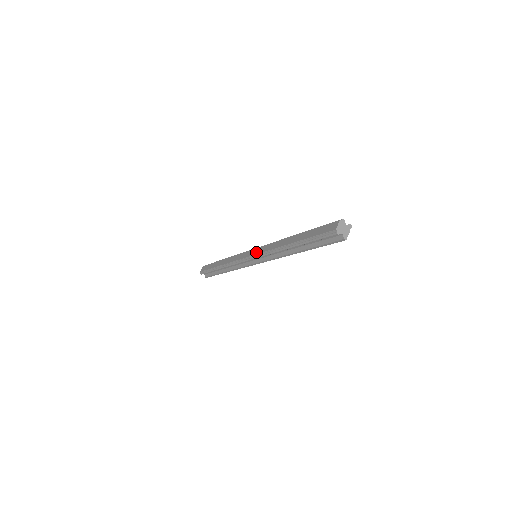
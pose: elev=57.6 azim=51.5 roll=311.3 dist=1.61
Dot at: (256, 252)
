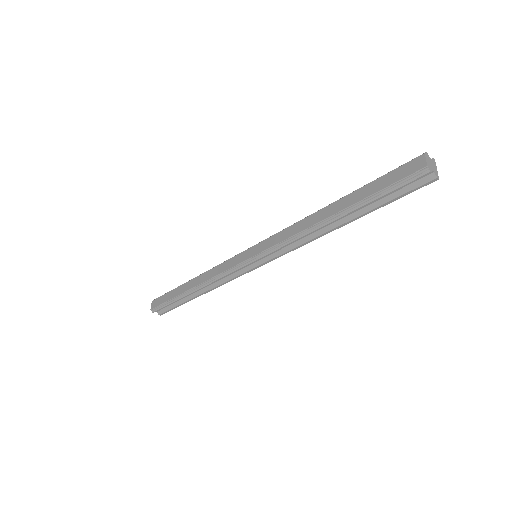
Dot at: (261, 248)
